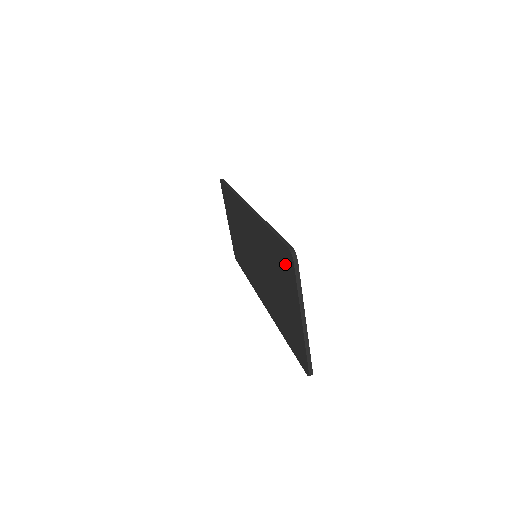
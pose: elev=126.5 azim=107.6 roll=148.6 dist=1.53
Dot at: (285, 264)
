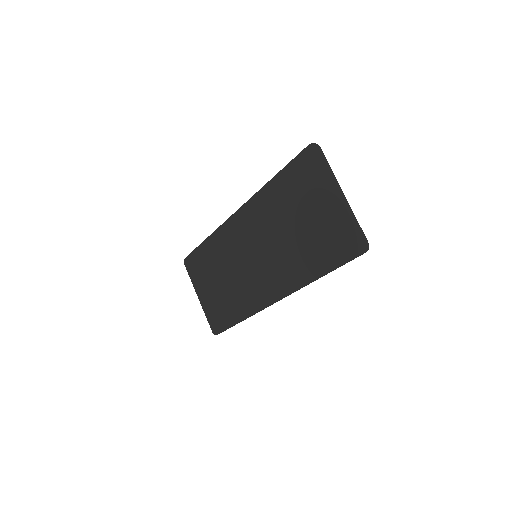
Dot at: (307, 171)
